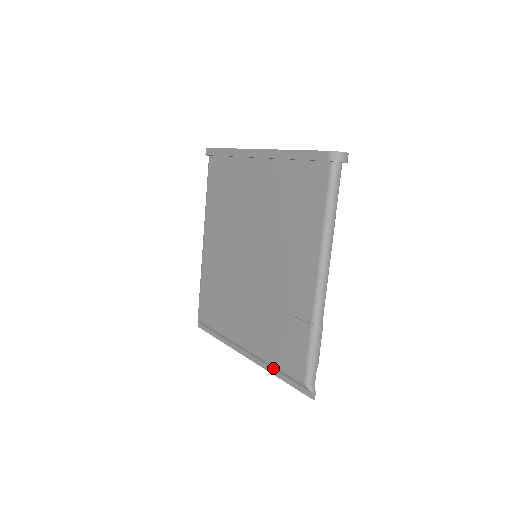
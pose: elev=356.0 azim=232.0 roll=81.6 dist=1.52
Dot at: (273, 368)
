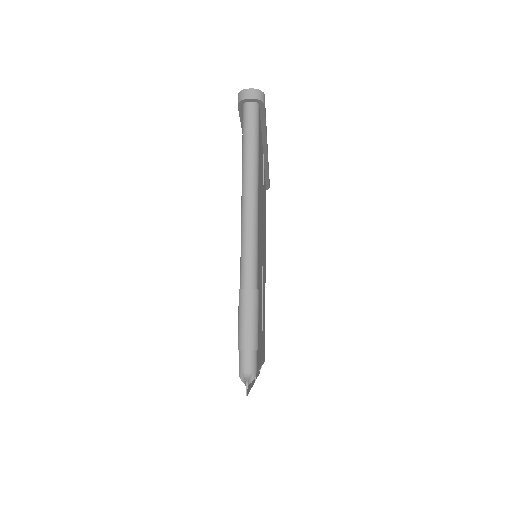
Dot at: occluded
